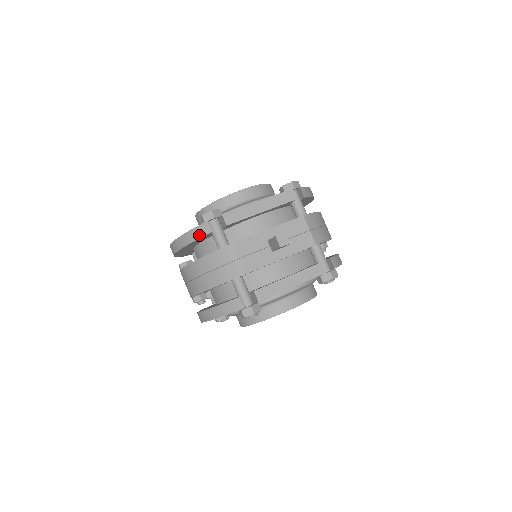
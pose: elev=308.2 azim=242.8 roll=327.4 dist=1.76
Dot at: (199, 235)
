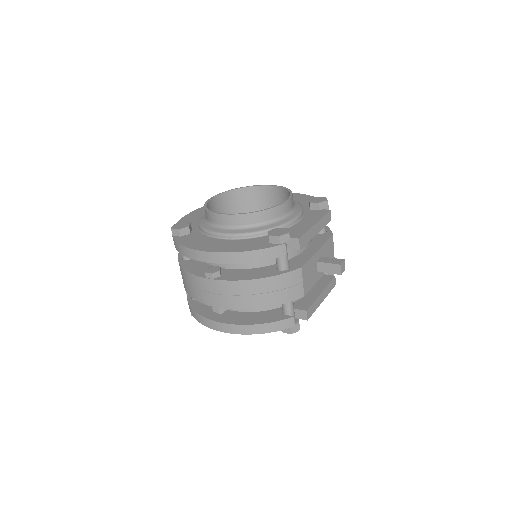
Dot at: (270, 256)
